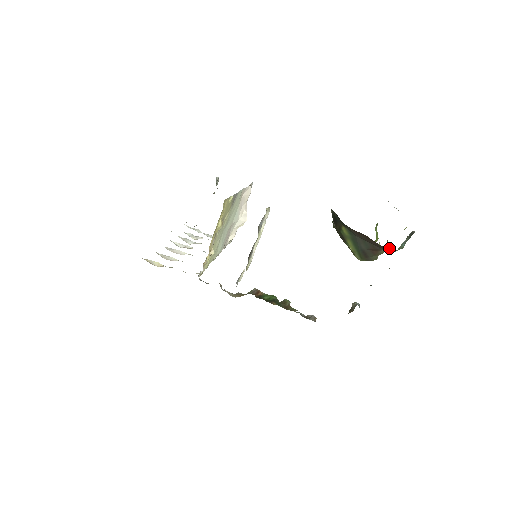
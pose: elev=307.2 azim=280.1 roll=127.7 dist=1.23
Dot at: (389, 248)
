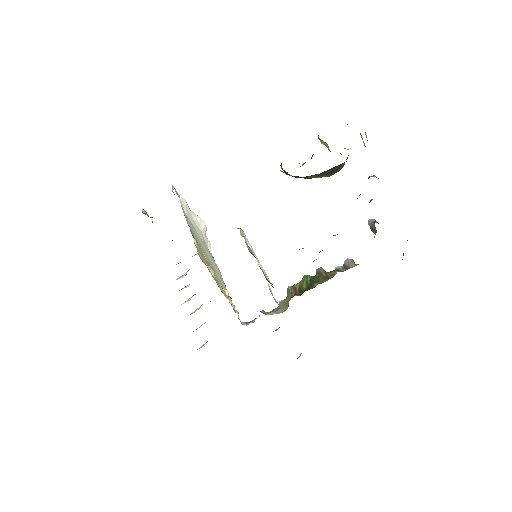
Dot at: occluded
